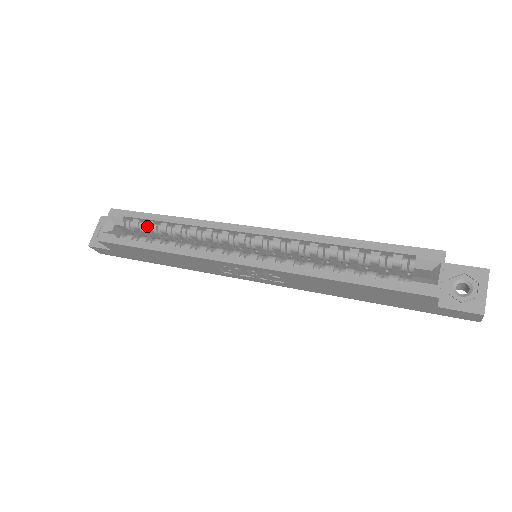
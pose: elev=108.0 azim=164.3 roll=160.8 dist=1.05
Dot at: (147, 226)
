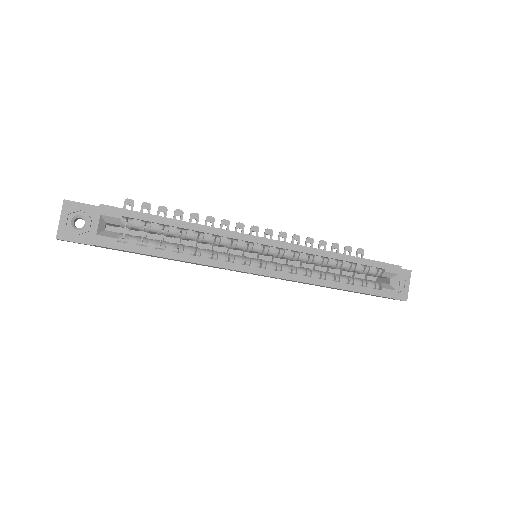
Dot at: (152, 229)
